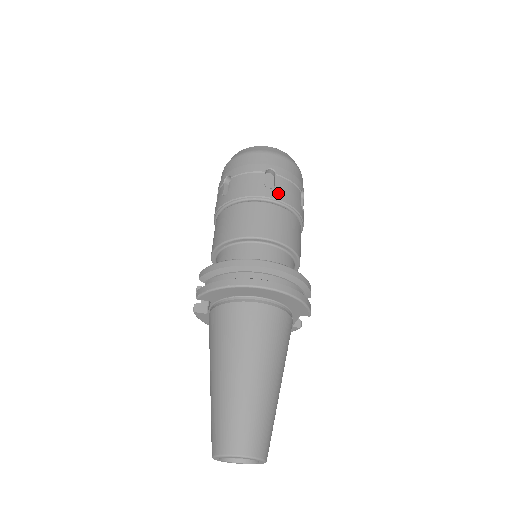
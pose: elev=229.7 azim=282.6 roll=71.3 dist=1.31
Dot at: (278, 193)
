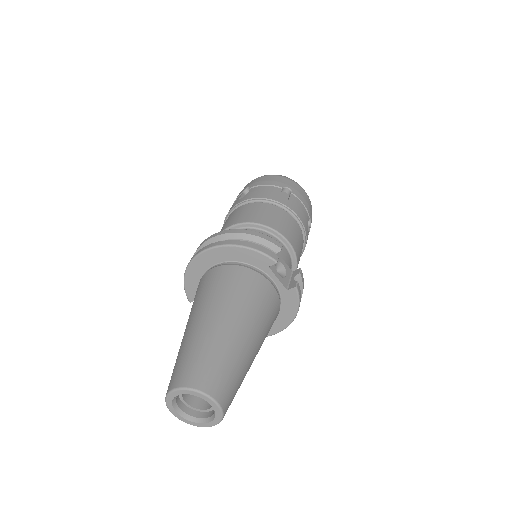
Dot at: (247, 196)
